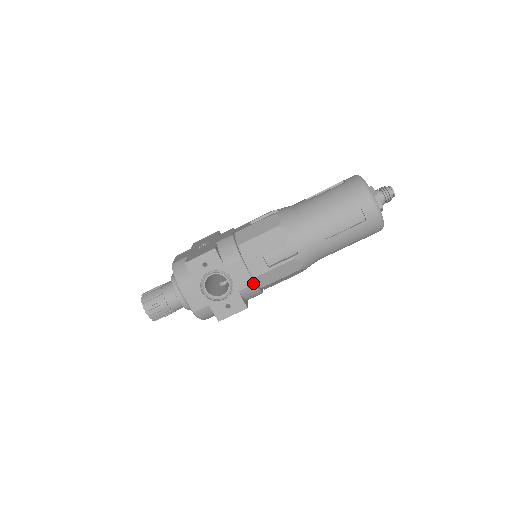
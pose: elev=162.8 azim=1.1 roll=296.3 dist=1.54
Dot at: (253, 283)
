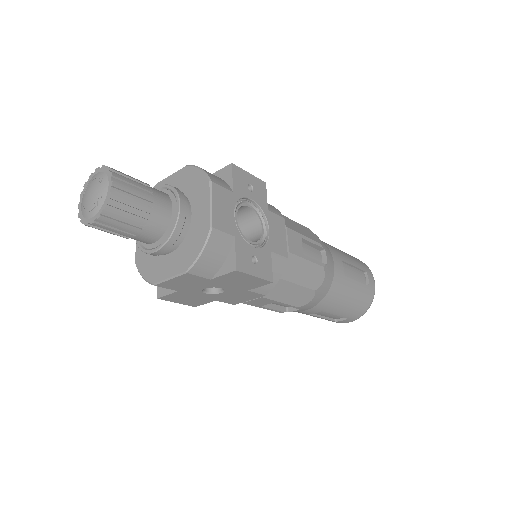
Dot at: (287, 256)
